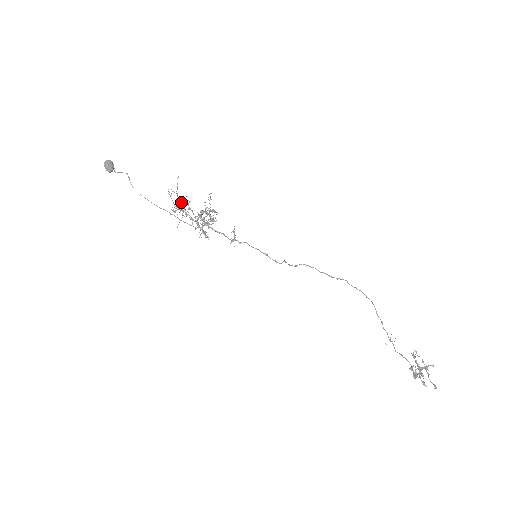
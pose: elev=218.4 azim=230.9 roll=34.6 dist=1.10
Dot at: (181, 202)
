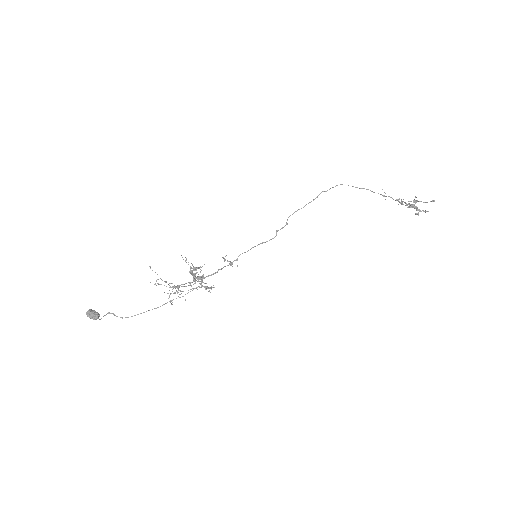
Dot at: occluded
